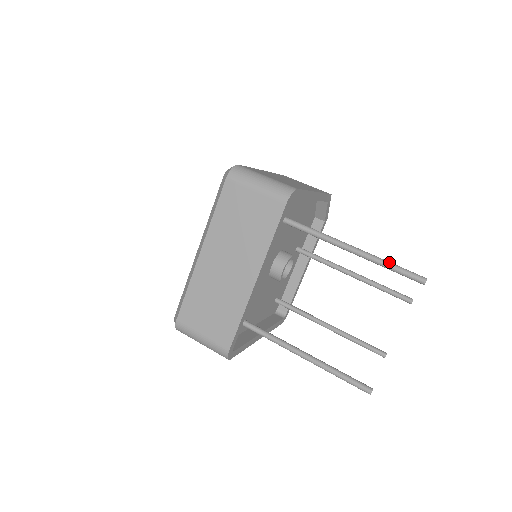
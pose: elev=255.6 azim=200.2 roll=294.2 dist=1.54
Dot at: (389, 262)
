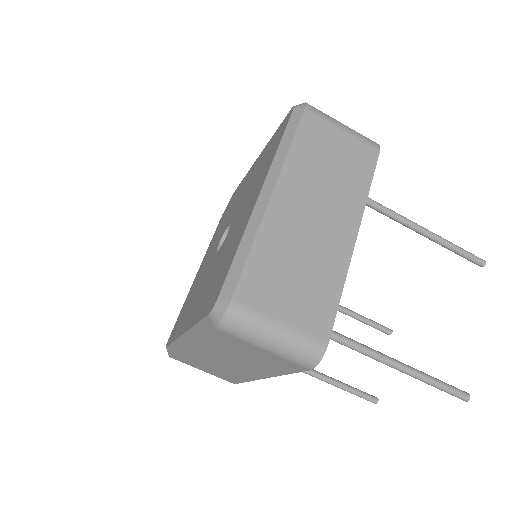
Dot at: occluded
